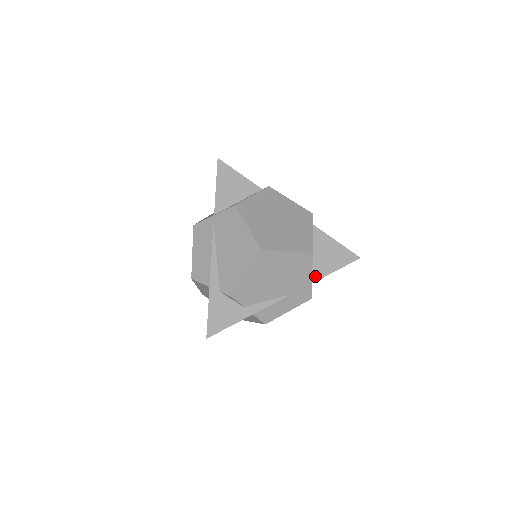
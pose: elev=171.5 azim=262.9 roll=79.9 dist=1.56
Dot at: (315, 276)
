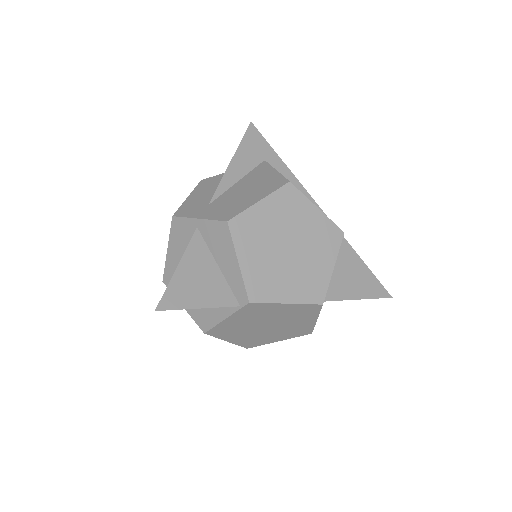
Dot at: occluded
